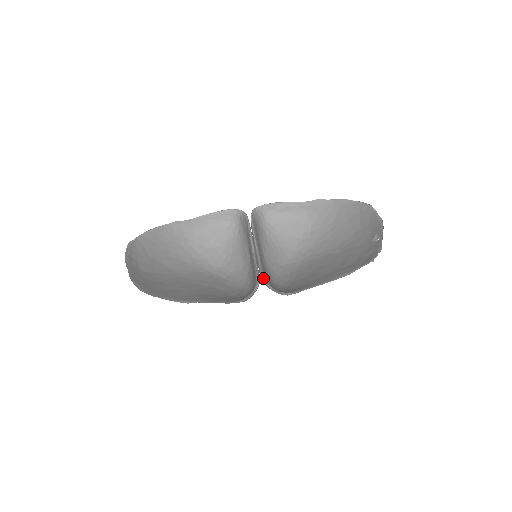
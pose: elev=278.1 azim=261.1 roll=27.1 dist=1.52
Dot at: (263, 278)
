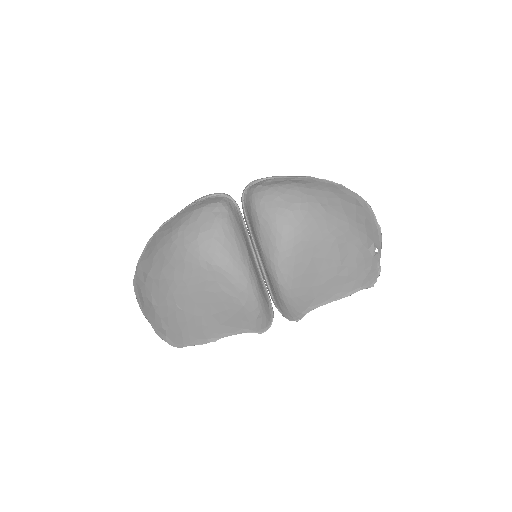
Dot at: (276, 307)
